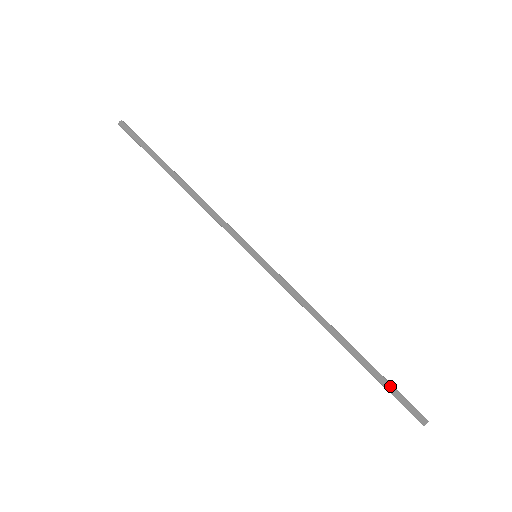
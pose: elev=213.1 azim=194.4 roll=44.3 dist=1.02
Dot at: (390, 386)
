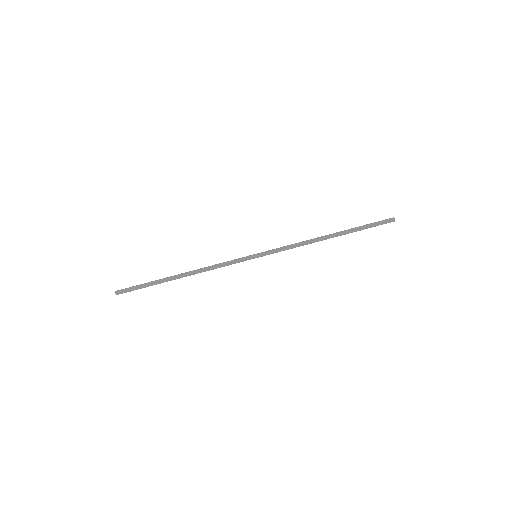
Dot at: (367, 226)
